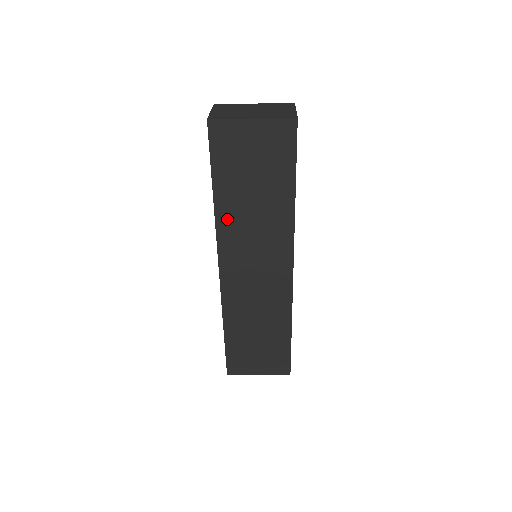
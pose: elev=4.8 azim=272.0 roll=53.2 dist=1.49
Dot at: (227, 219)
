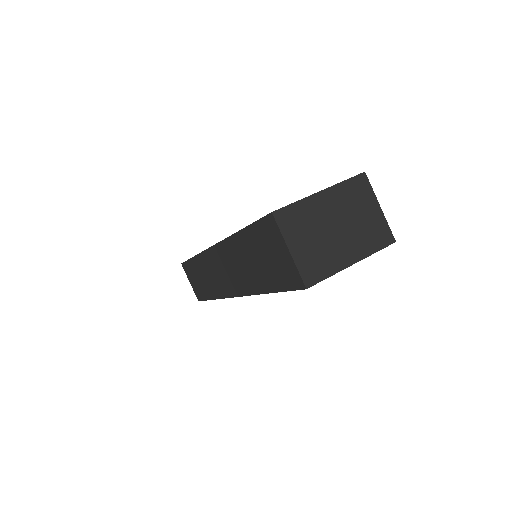
Dot at: occluded
